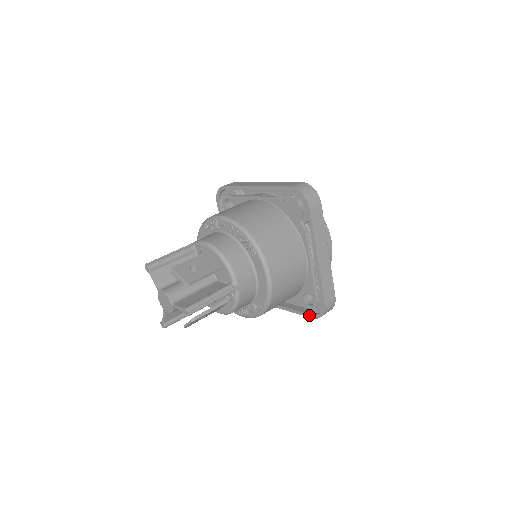
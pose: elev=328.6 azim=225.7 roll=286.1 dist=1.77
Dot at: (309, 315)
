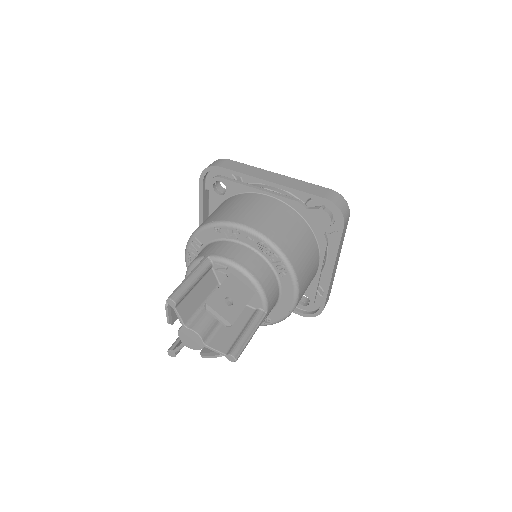
Dot at: (298, 312)
